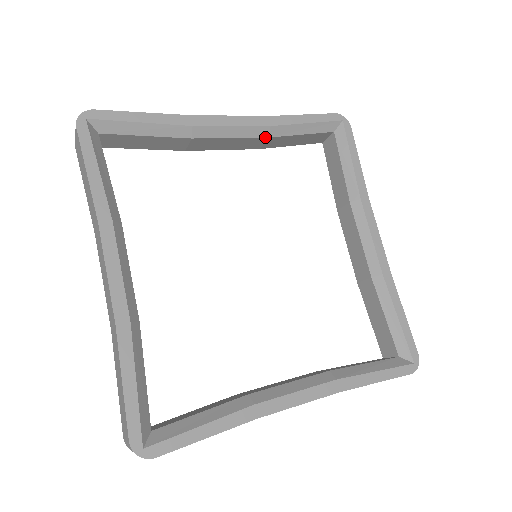
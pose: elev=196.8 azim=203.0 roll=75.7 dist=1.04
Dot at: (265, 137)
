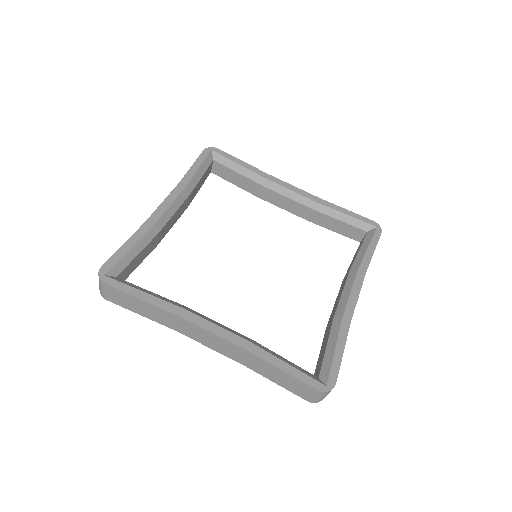
Dot at: (311, 208)
